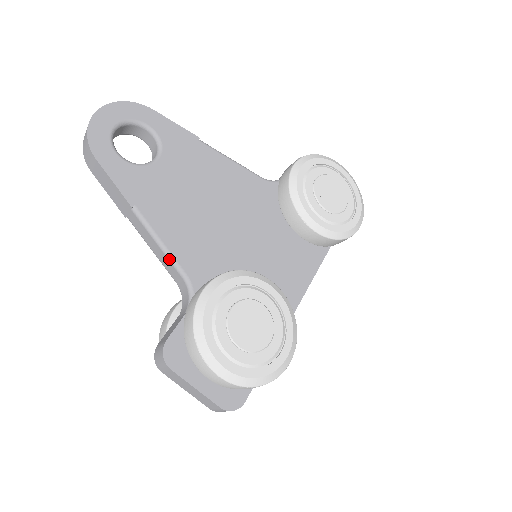
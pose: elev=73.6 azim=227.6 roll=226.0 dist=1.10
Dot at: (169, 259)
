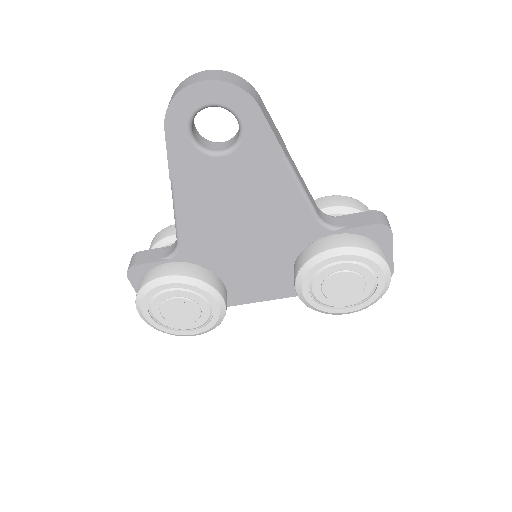
Dot at: (175, 226)
